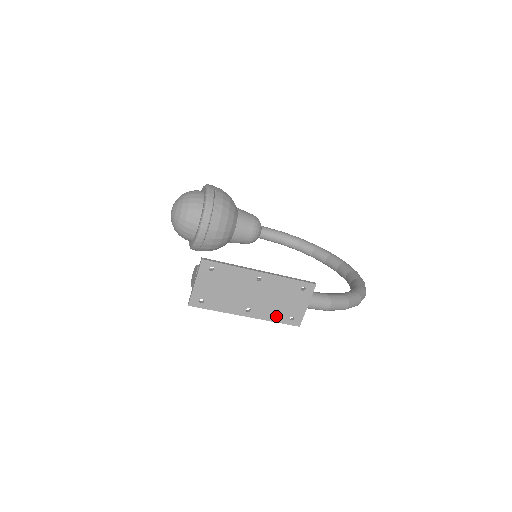
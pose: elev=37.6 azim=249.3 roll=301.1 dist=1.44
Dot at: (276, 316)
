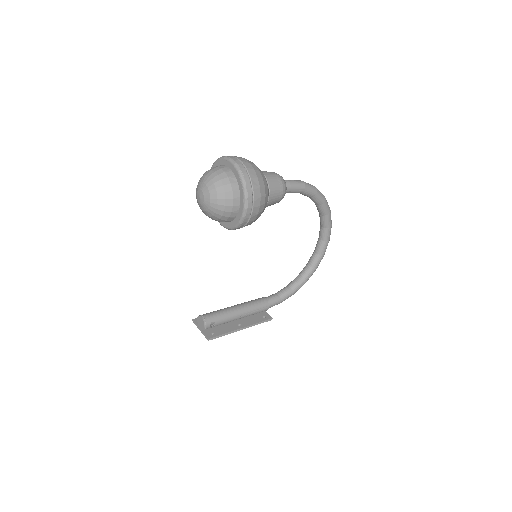
Dot at: occluded
